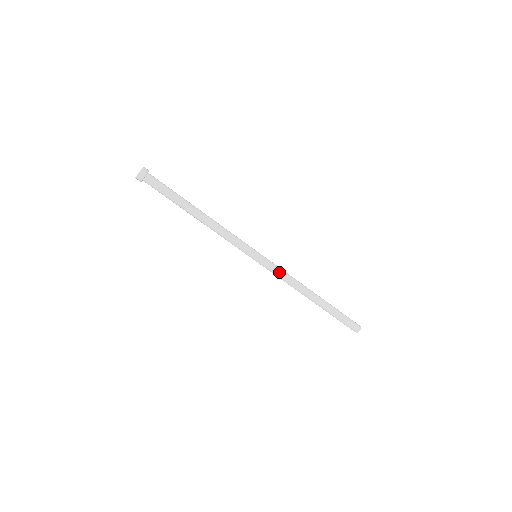
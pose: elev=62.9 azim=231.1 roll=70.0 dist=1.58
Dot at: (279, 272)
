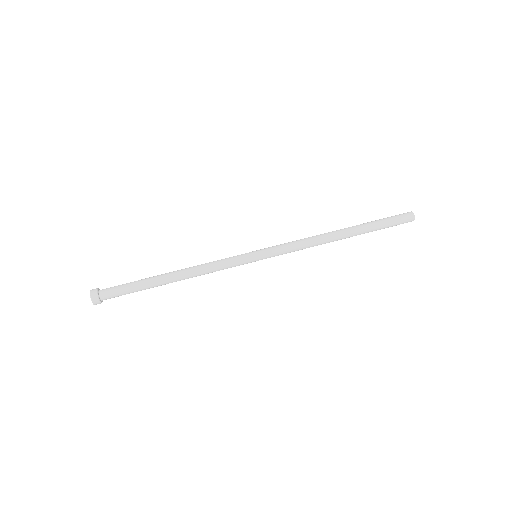
Dot at: (288, 244)
